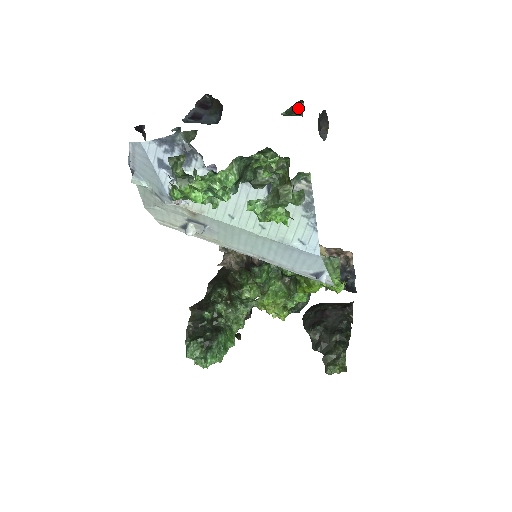
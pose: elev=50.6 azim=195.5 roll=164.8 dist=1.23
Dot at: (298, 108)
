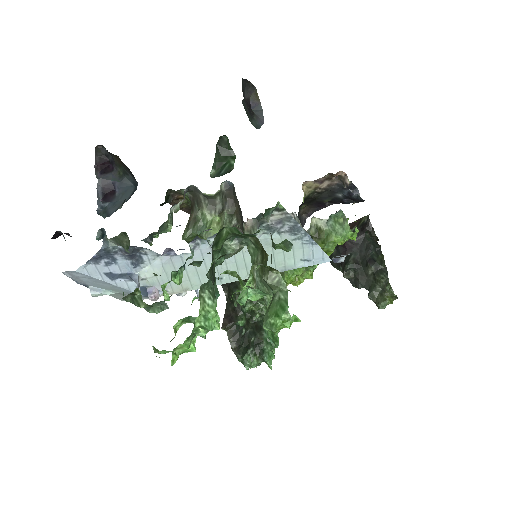
Dot at: (224, 148)
